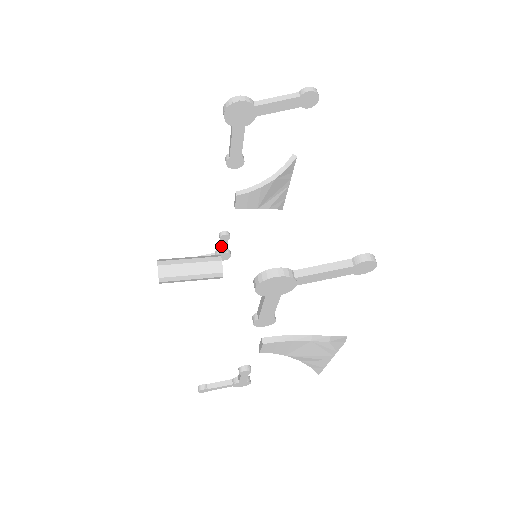
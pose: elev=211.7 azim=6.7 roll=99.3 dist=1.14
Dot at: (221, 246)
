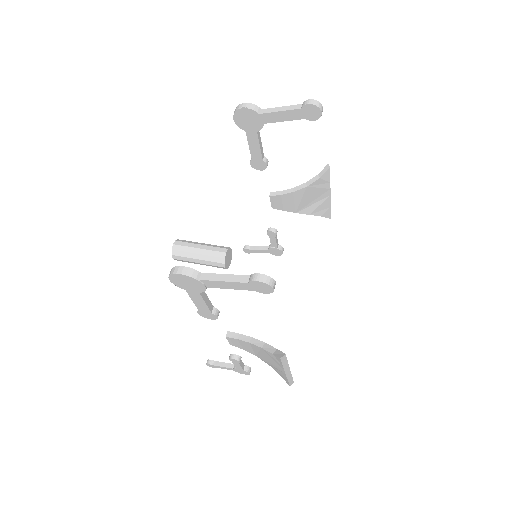
Dot at: (271, 241)
